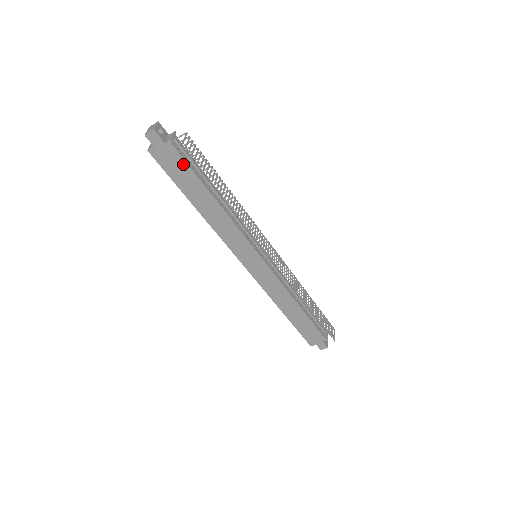
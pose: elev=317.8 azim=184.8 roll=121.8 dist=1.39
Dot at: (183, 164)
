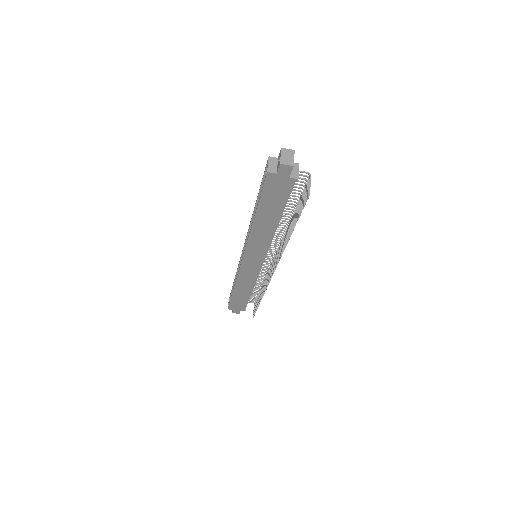
Dot at: (285, 195)
